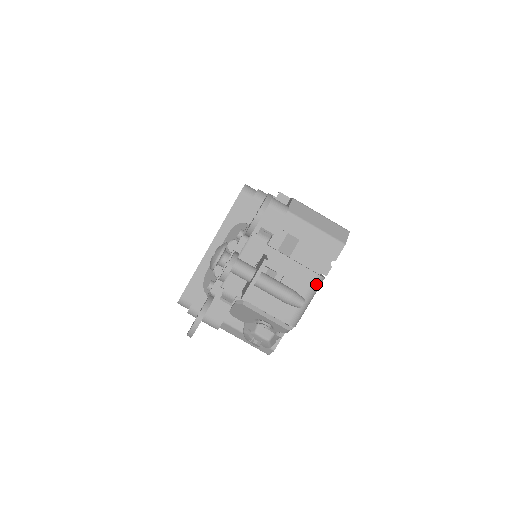
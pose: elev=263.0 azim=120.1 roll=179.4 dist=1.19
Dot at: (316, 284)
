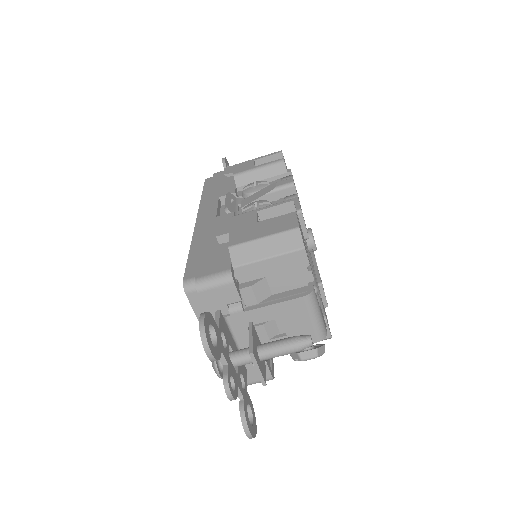
Dot at: (311, 302)
